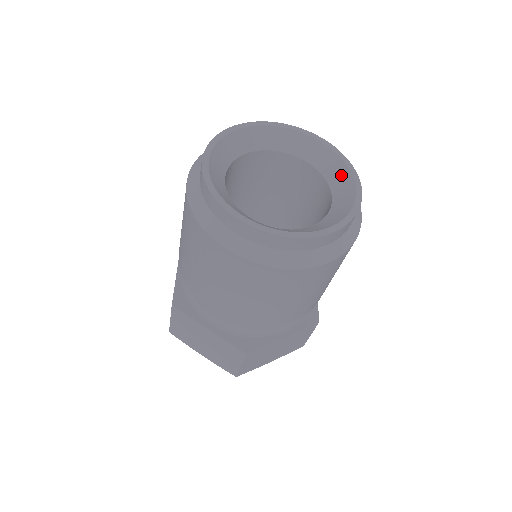
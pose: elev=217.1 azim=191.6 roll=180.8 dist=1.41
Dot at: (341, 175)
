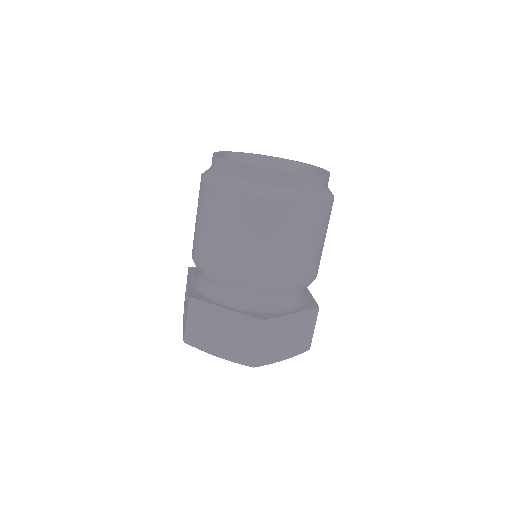
Dot at: (311, 171)
